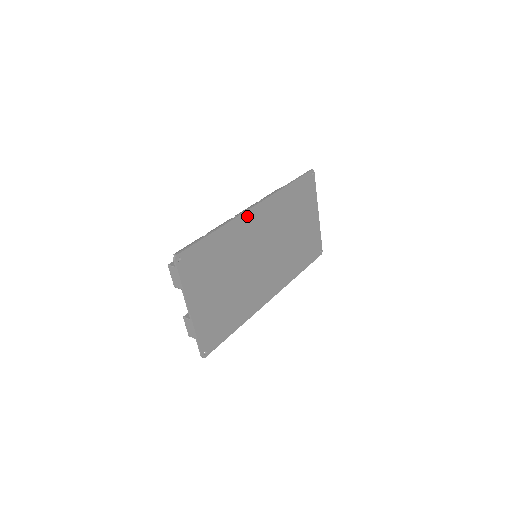
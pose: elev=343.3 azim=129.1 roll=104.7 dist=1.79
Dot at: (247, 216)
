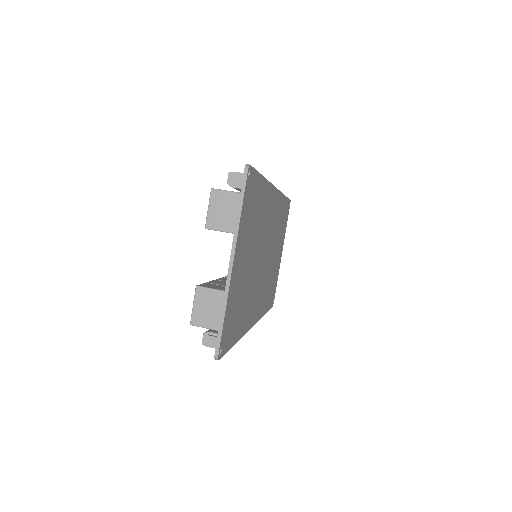
Dot at: (272, 192)
